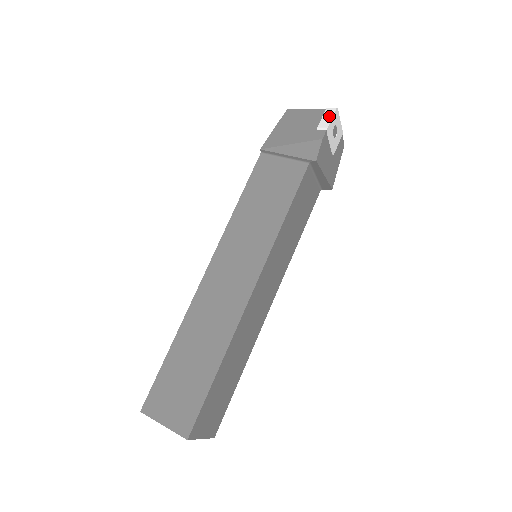
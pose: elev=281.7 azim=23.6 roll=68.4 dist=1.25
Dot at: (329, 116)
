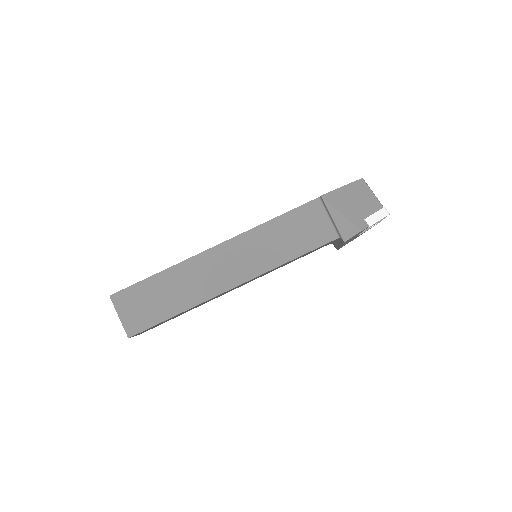
Dot at: (380, 216)
